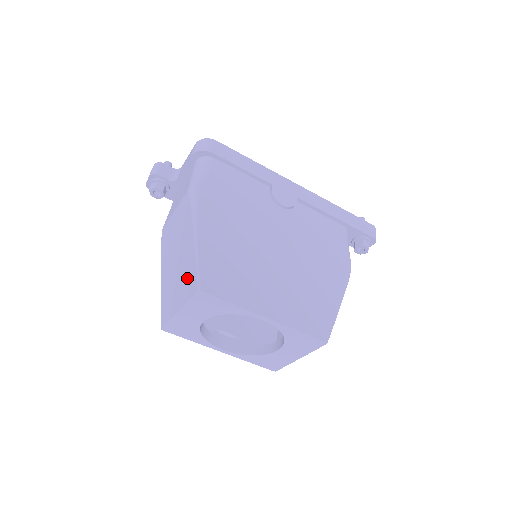
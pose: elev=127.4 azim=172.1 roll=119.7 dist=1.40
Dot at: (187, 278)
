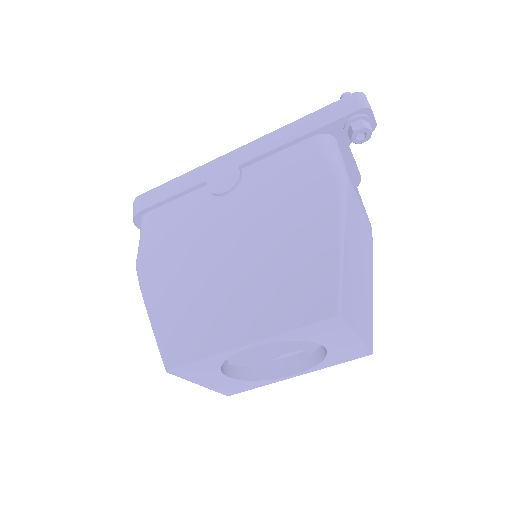
Dot at: occluded
